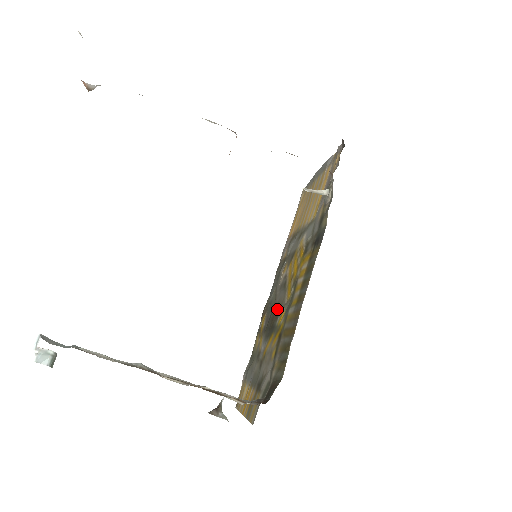
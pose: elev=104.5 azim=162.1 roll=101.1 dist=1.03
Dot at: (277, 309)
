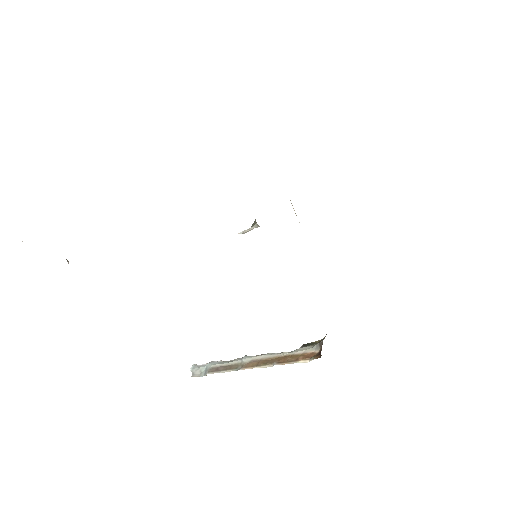
Dot at: occluded
